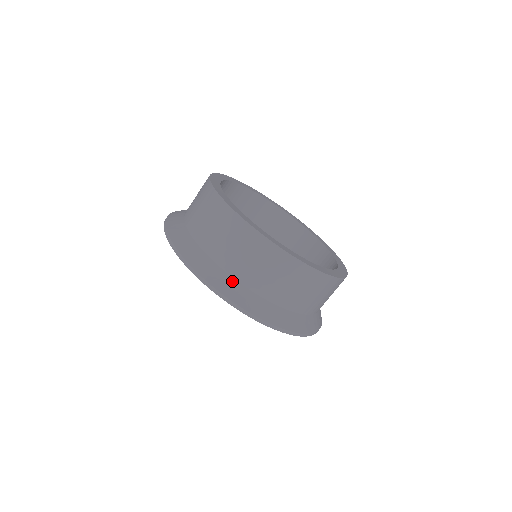
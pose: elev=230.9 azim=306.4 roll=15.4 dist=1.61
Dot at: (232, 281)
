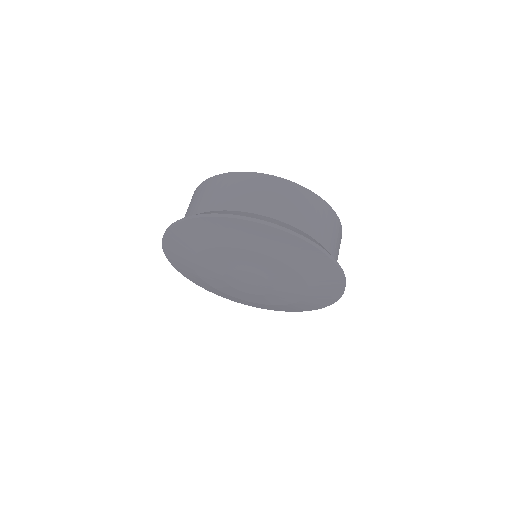
Dot at: (245, 213)
